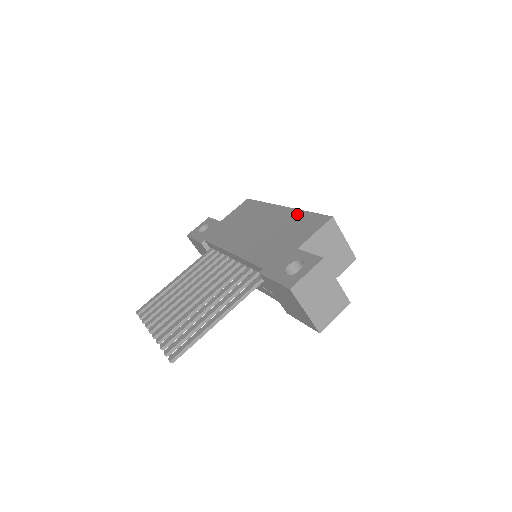
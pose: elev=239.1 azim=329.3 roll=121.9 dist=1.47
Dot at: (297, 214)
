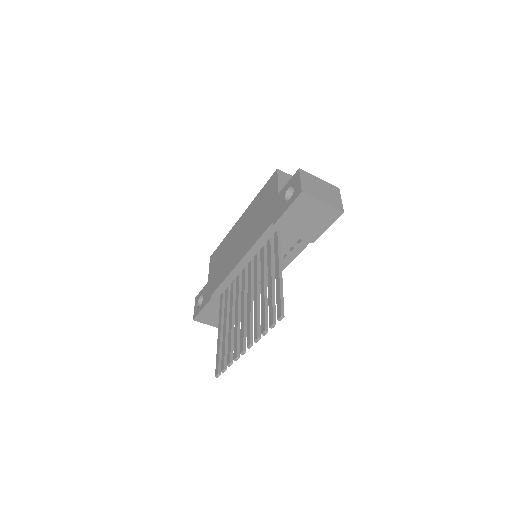
Dot at: (255, 201)
